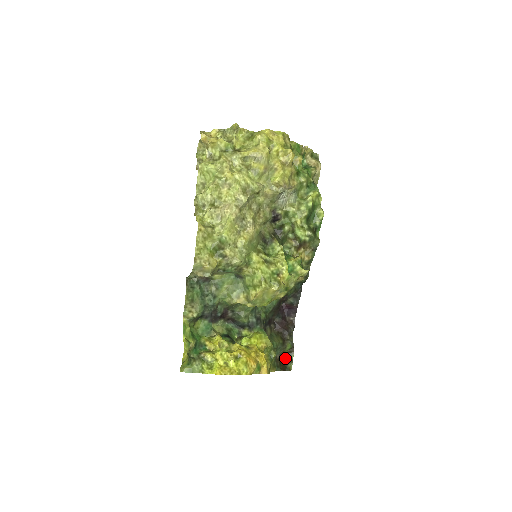
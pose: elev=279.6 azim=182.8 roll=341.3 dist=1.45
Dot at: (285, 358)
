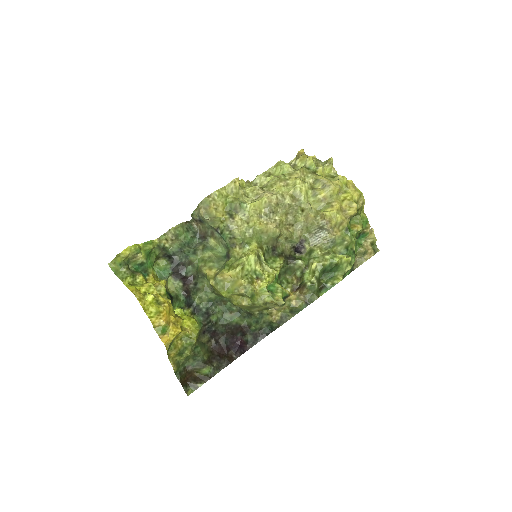
Dot at: (194, 379)
